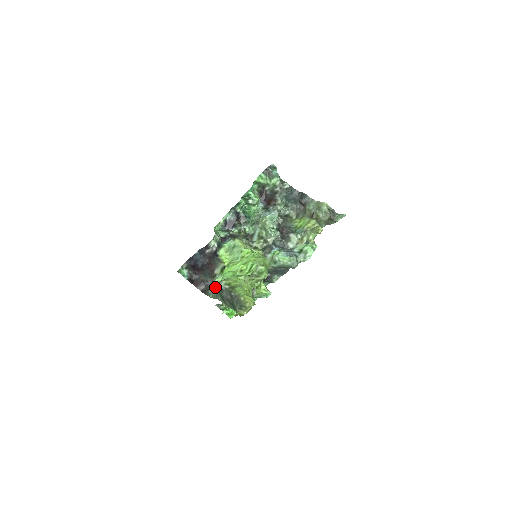
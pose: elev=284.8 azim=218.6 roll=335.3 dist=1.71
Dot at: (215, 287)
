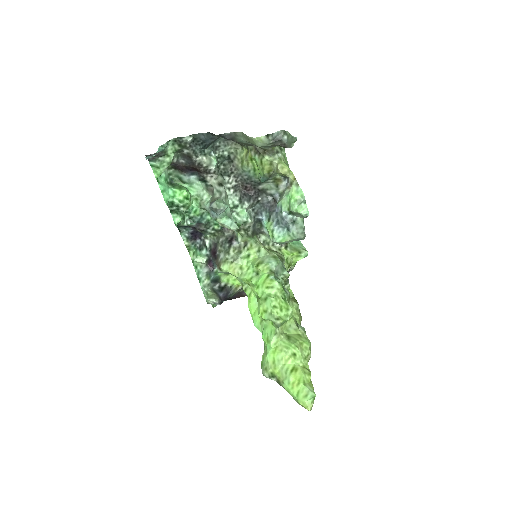
Dot at: occluded
